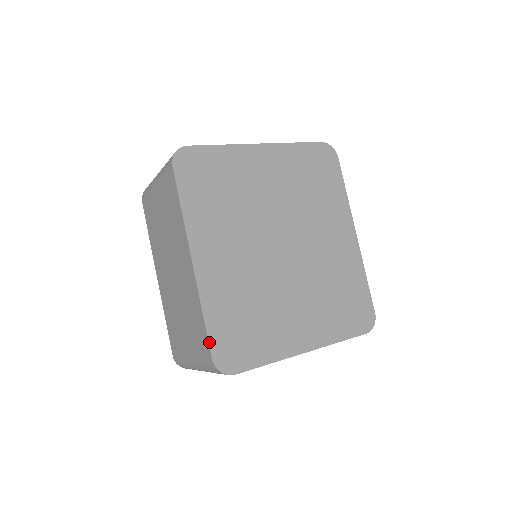
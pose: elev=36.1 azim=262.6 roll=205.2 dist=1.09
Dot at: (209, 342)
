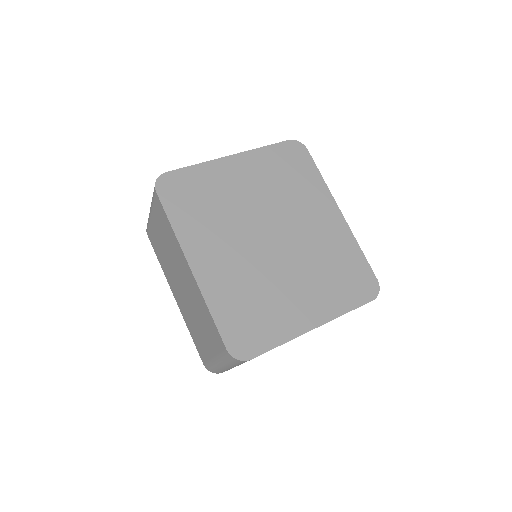
Dot at: (220, 335)
